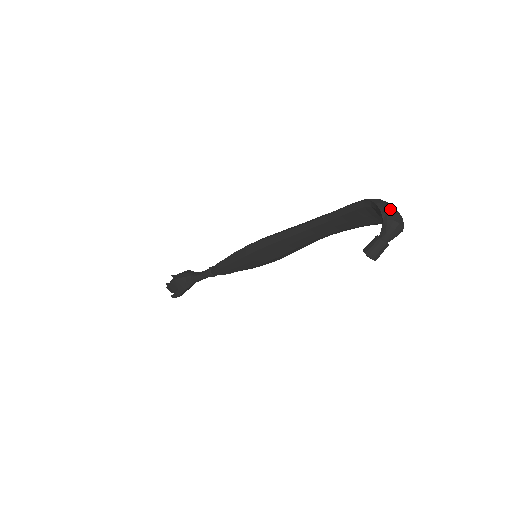
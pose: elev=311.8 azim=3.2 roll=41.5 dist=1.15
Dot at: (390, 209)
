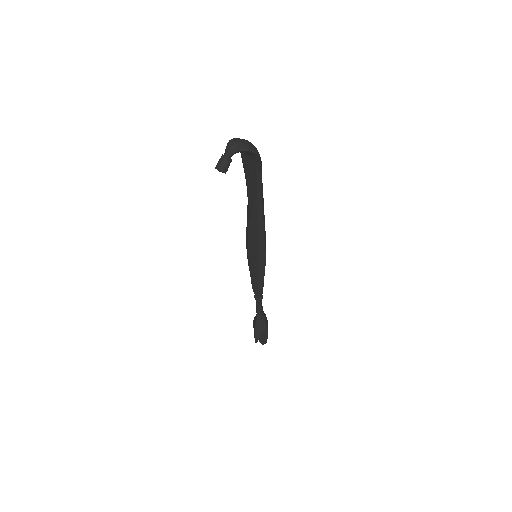
Dot at: (236, 138)
